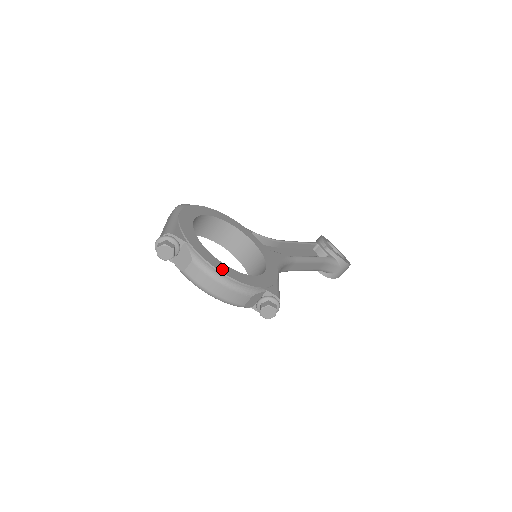
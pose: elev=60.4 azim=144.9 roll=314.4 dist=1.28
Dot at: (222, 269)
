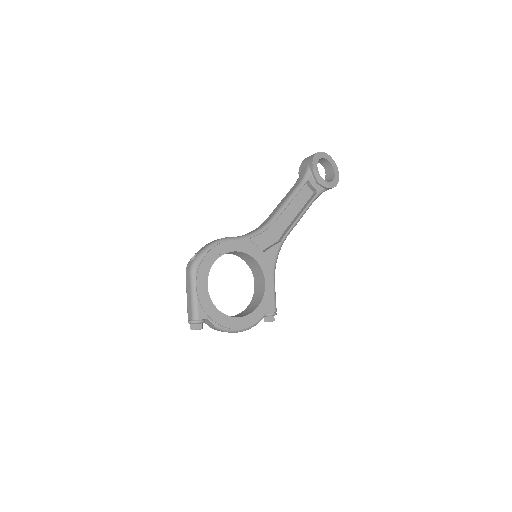
Dot at: (236, 325)
